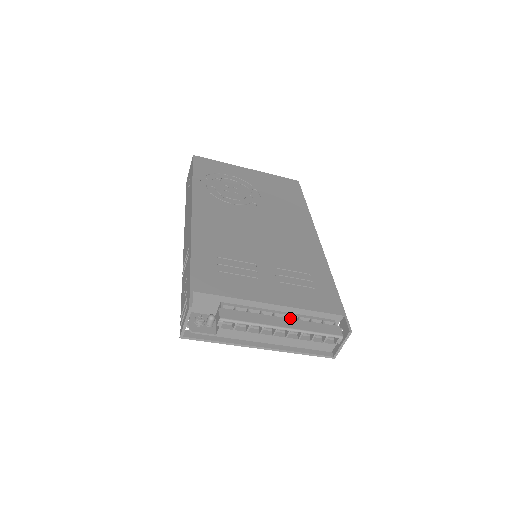
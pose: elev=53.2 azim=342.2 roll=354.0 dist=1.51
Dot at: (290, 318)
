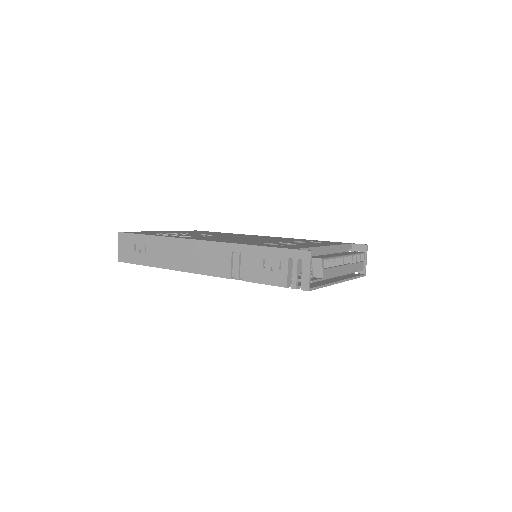
Dot at: occluded
